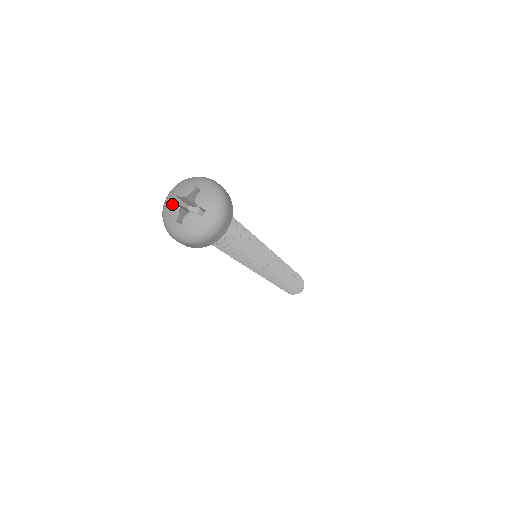
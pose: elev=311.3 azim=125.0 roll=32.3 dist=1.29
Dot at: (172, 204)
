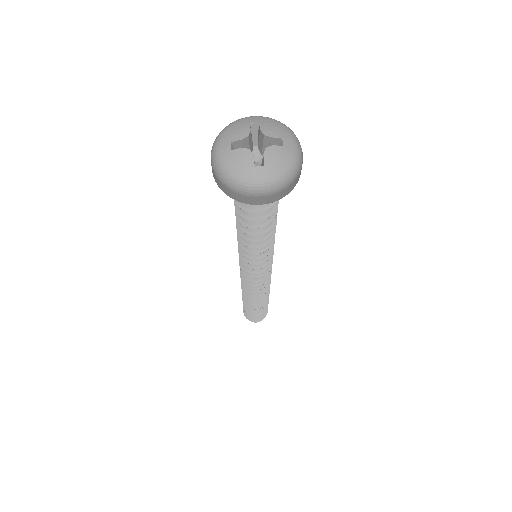
Dot at: (235, 152)
